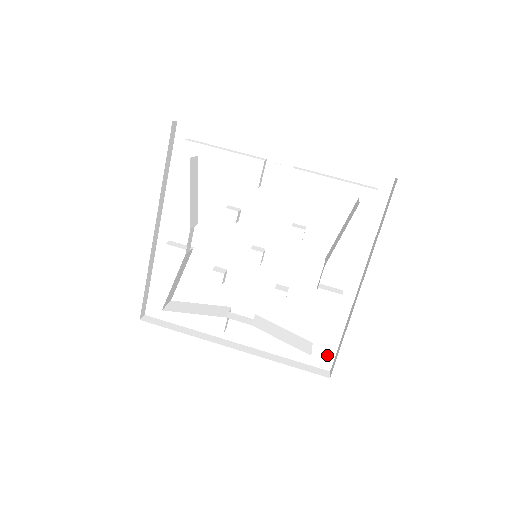
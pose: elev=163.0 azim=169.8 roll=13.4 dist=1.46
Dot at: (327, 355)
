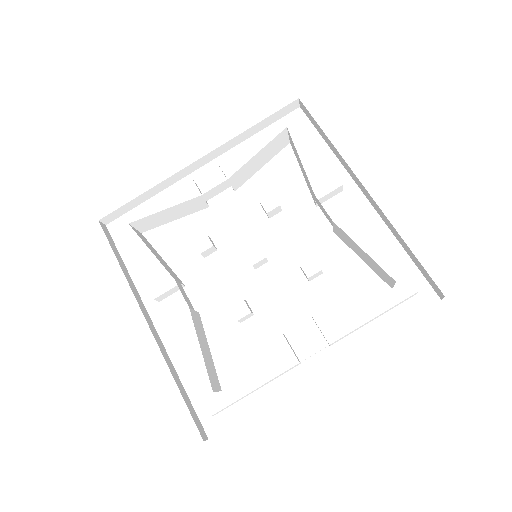
Dot at: (418, 286)
